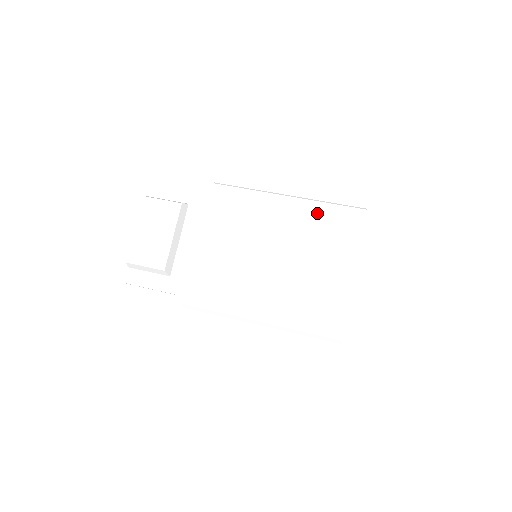
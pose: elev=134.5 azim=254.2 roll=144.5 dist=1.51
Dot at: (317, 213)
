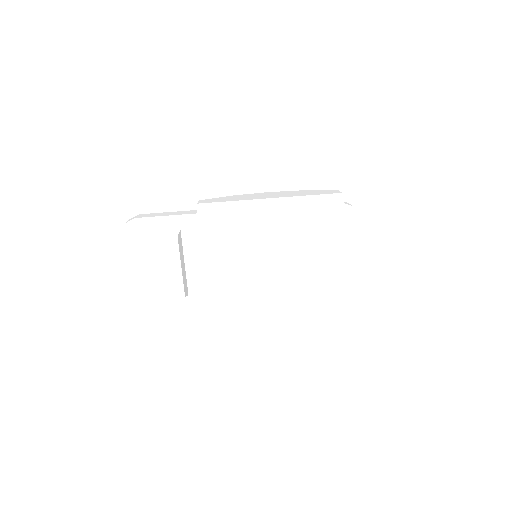
Dot at: (302, 212)
